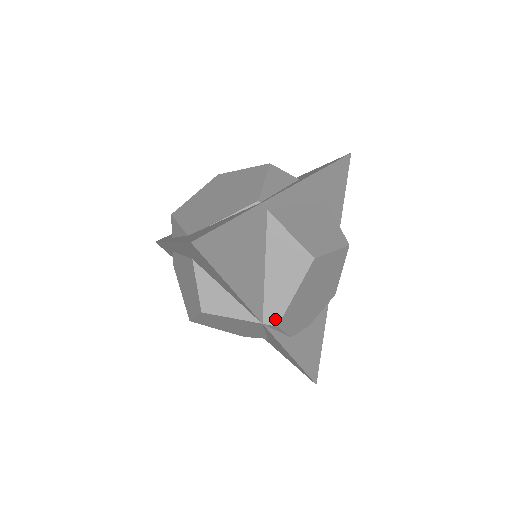
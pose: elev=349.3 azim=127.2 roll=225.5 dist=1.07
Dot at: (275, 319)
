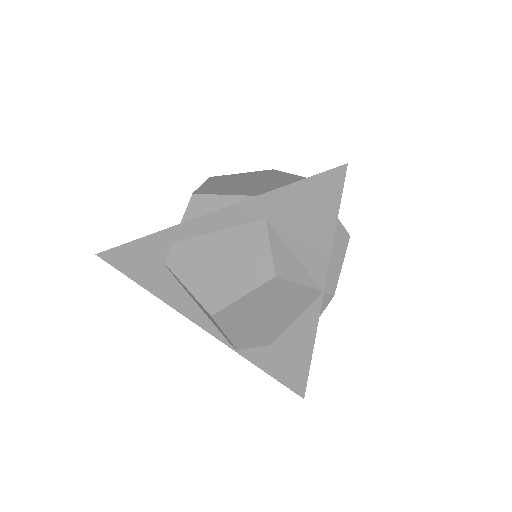
Dot at: (332, 288)
